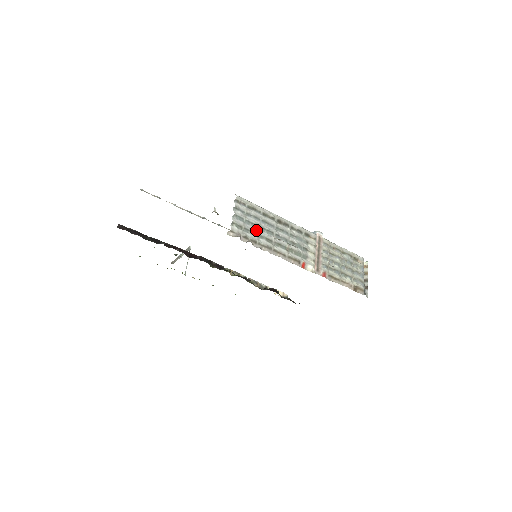
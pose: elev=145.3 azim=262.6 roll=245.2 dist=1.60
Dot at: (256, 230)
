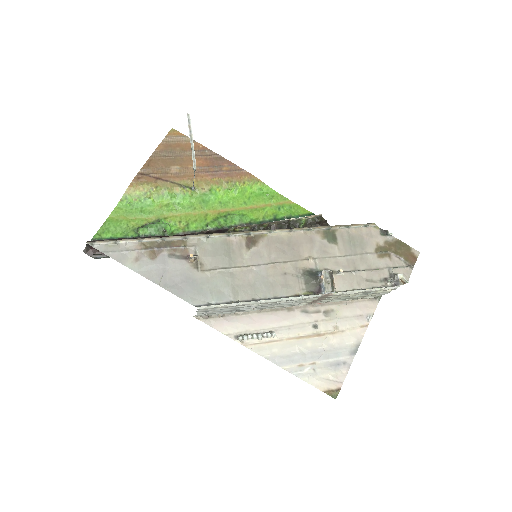
Dot at: (229, 311)
